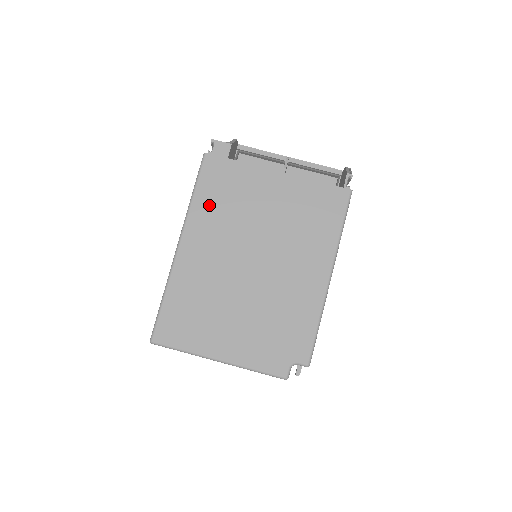
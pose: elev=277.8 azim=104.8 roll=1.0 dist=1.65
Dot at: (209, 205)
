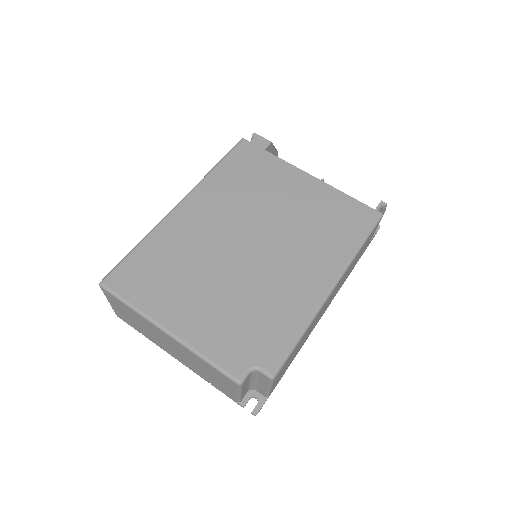
Dot at: (227, 179)
